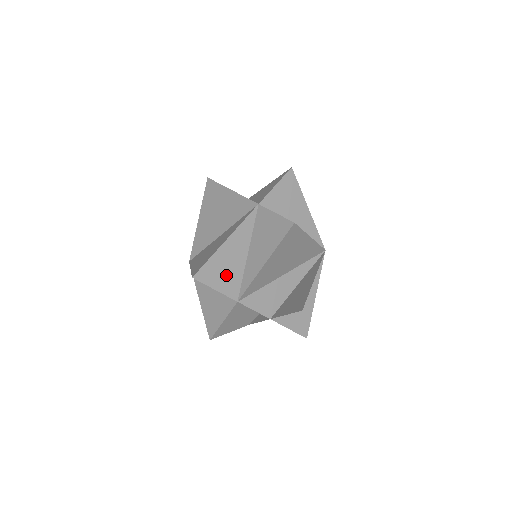
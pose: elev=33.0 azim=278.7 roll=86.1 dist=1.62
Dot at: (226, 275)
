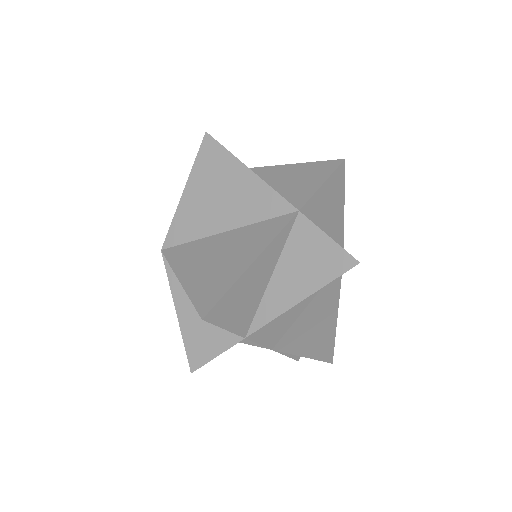
Dot at: (241, 308)
